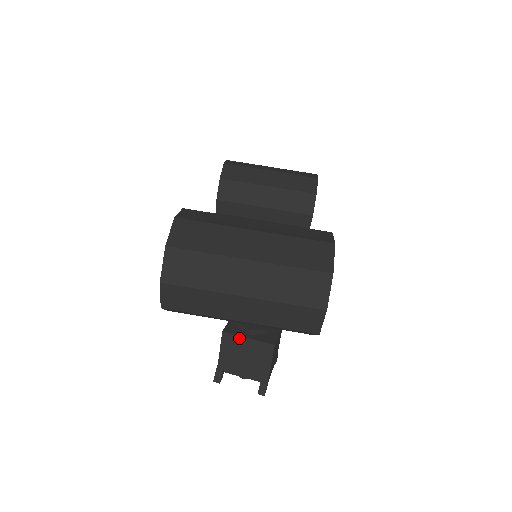
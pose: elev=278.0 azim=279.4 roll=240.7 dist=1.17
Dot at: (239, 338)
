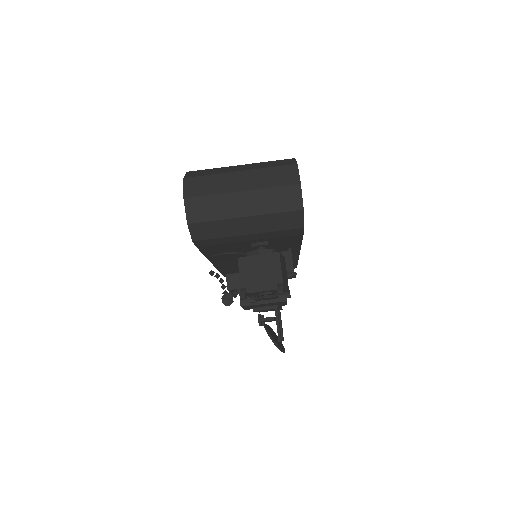
Dot at: (251, 258)
